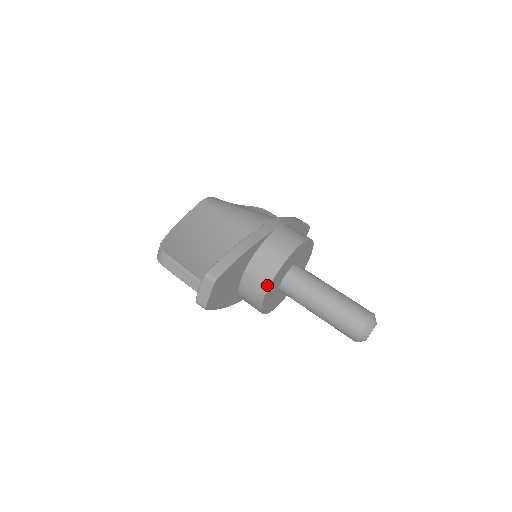
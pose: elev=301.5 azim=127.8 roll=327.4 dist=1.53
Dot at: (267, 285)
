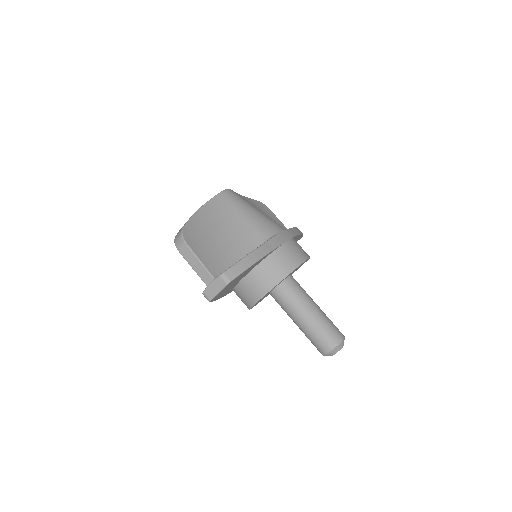
Dot at: (266, 291)
